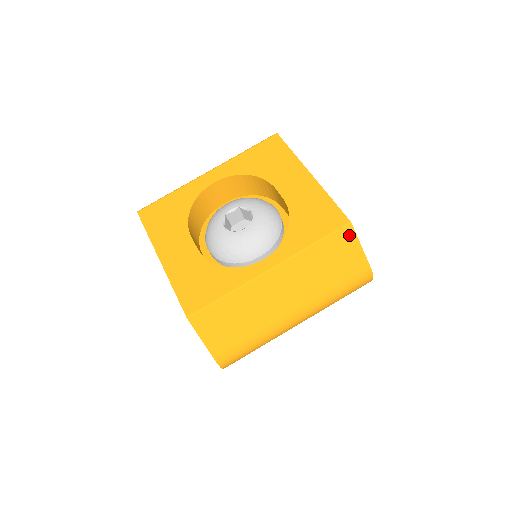
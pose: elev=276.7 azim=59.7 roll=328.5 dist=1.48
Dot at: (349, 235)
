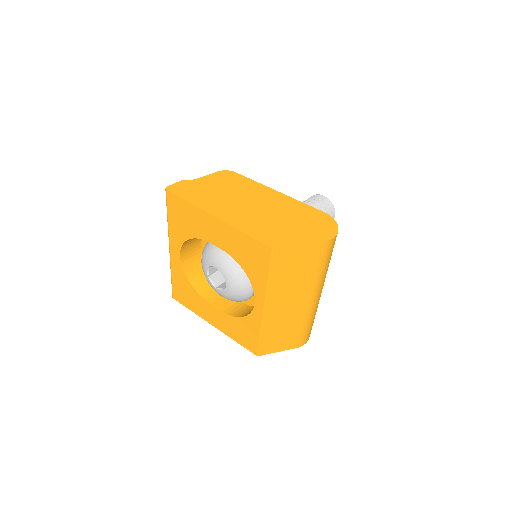
Dot at: (282, 253)
